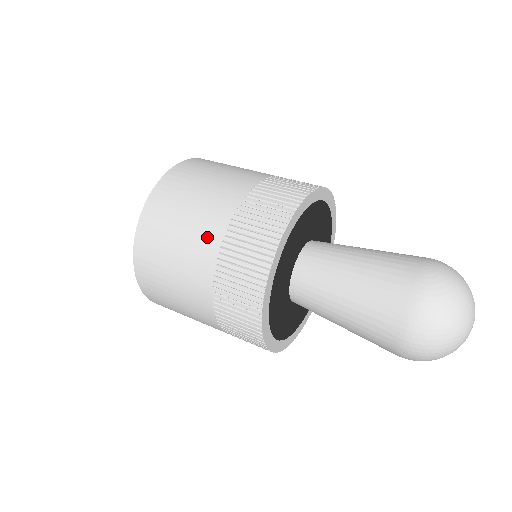
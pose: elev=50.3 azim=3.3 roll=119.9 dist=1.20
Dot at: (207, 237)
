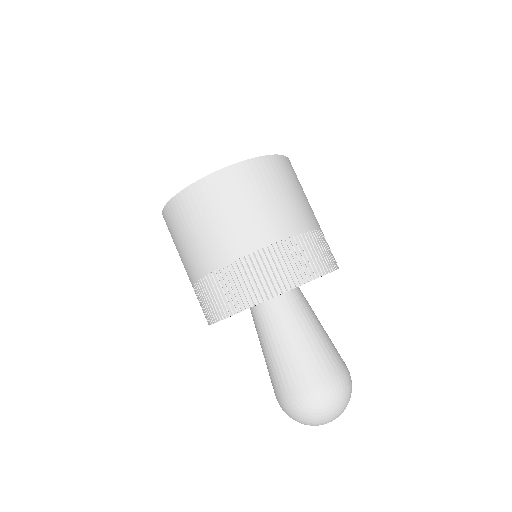
Dot at: (202, 261)
